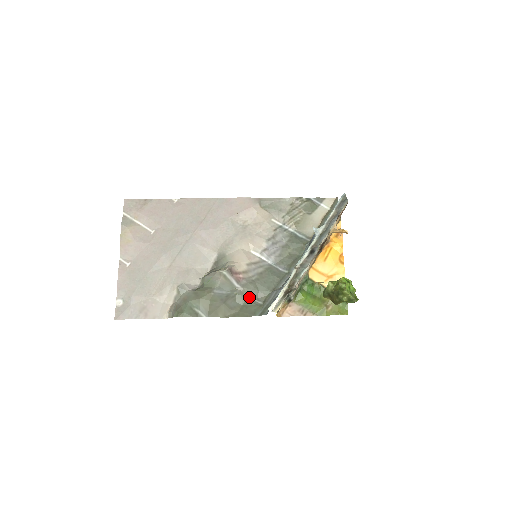
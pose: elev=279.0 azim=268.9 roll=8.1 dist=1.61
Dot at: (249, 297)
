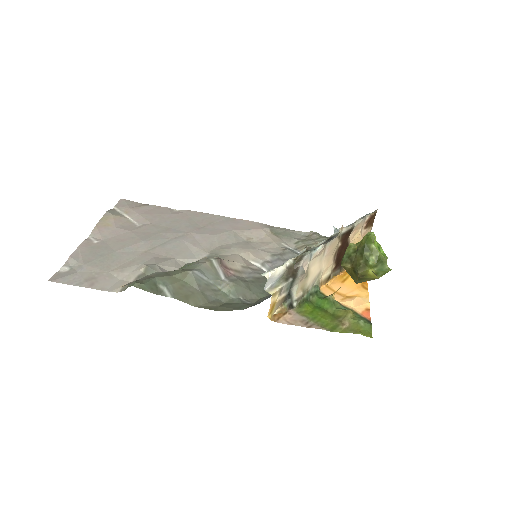
Dot at: (236, 295)
